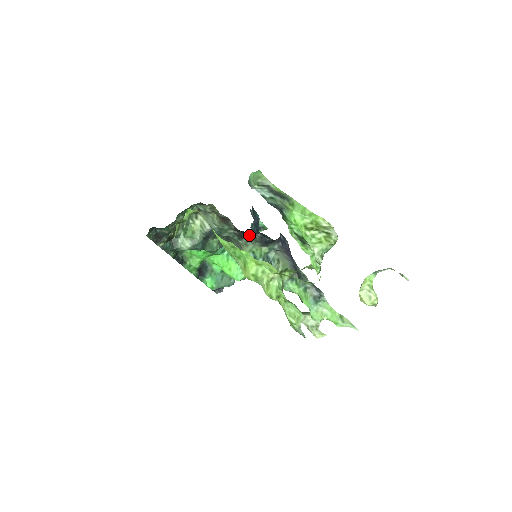
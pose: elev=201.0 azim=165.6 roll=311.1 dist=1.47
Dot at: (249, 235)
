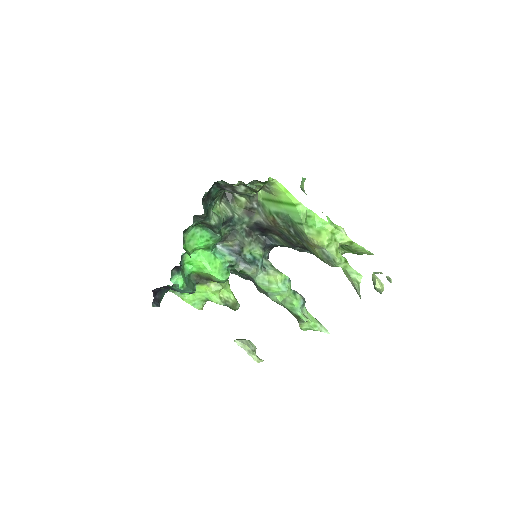
Dot at: (256, 235)
